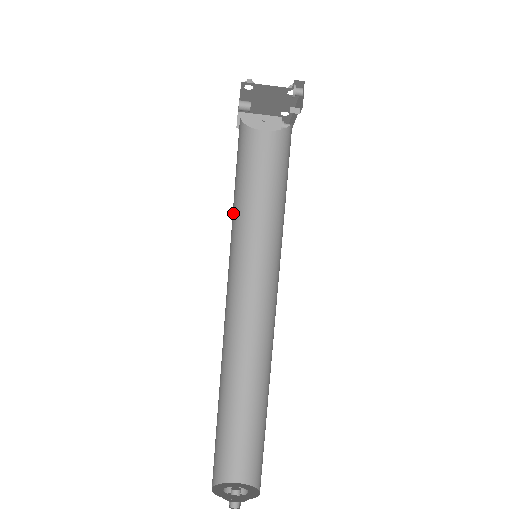
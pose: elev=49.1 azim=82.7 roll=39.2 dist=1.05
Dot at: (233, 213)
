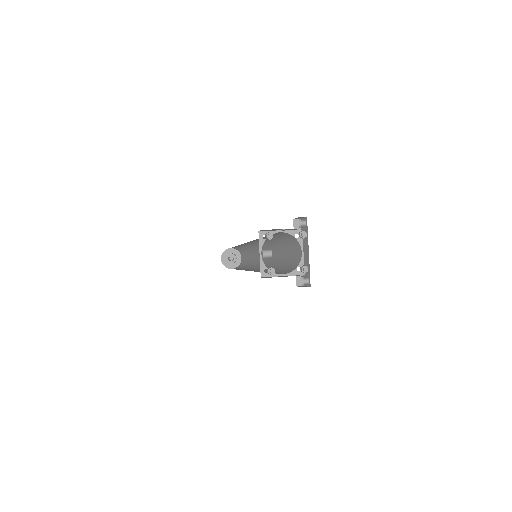
Dot at: occluded
